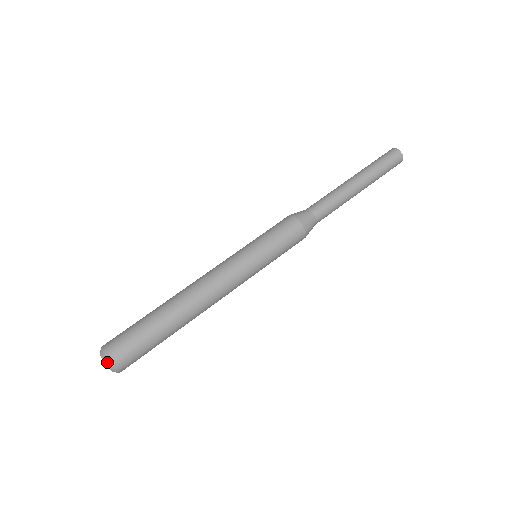
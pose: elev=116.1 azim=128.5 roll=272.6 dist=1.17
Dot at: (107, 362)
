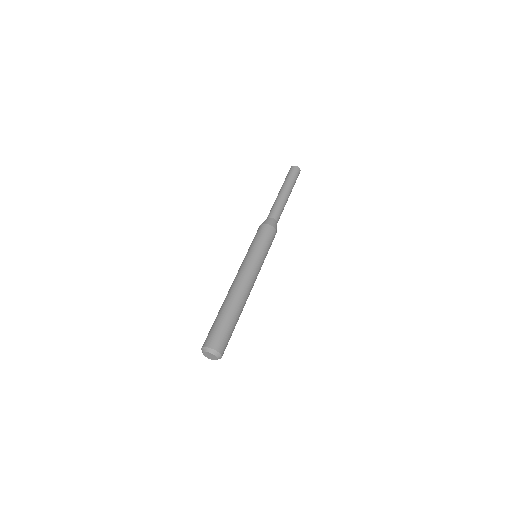
Dot at: (209, 350)
